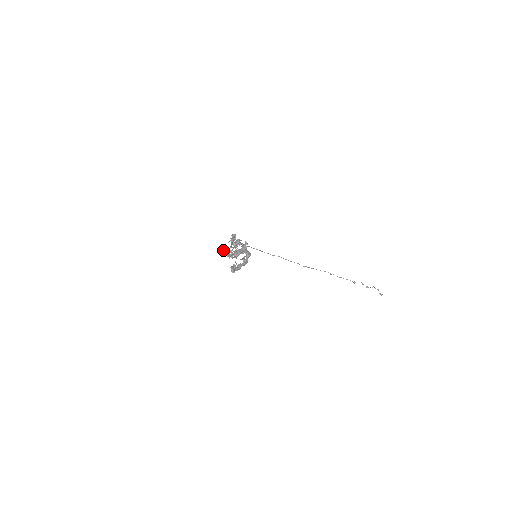
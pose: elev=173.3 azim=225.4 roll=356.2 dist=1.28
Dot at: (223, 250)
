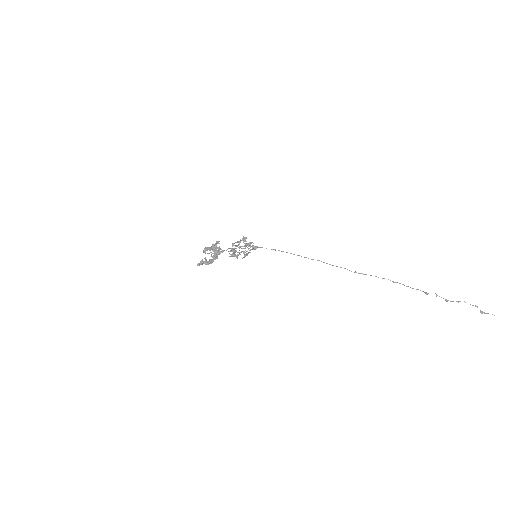
Dot at: (229, 251)
